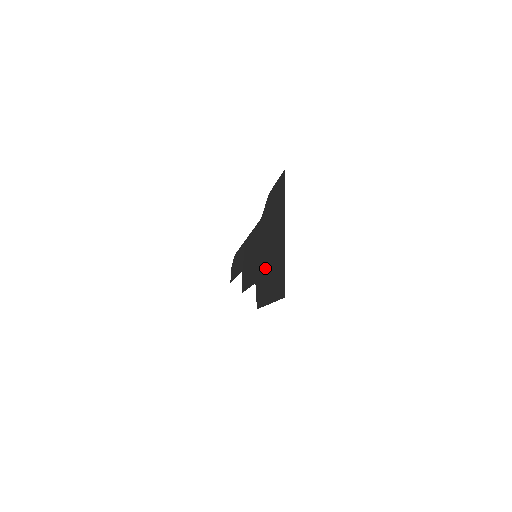
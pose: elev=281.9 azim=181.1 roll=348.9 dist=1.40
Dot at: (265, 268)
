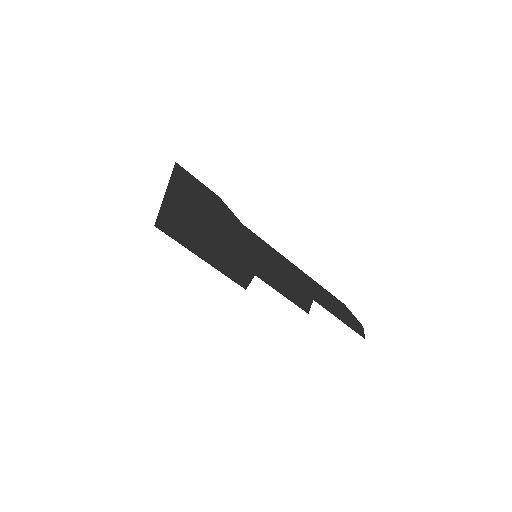
Dot at: (220, 245)
